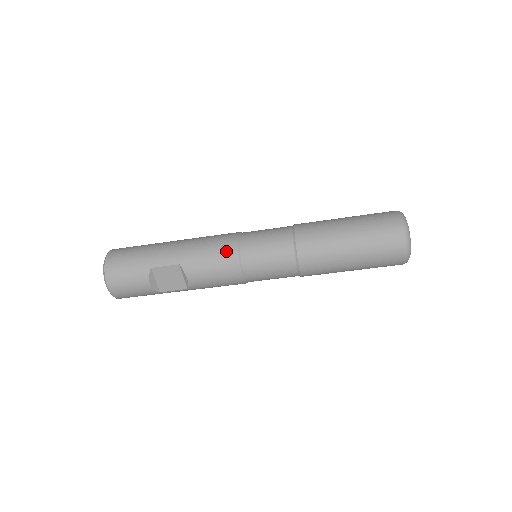
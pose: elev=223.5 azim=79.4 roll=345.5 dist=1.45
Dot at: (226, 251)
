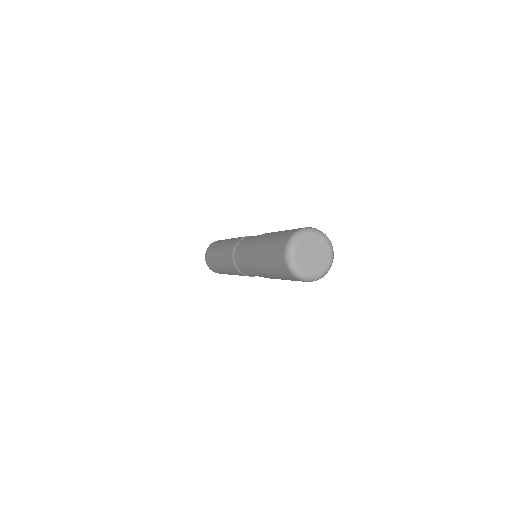
Dot at: (240, 274)
